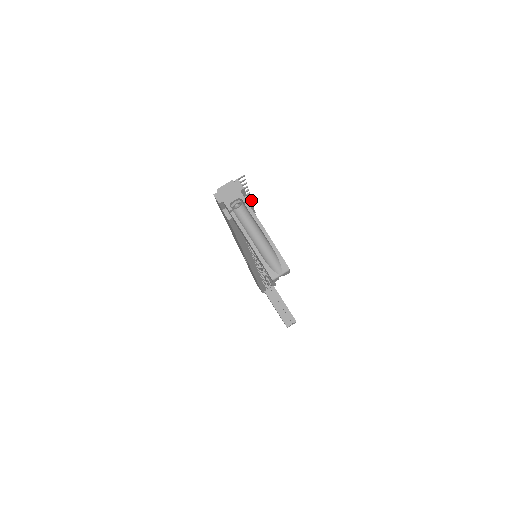
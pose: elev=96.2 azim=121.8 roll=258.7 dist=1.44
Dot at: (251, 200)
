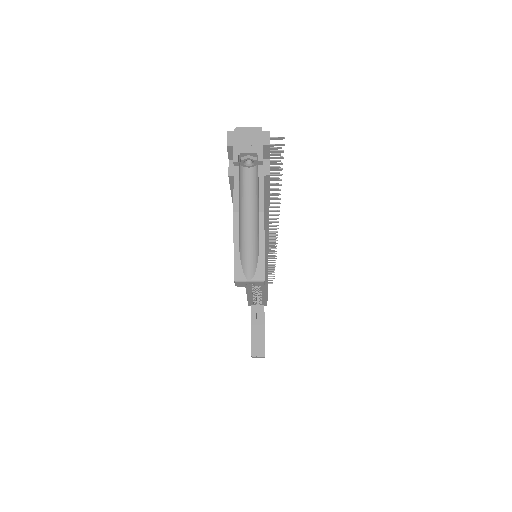
Dot at: (279, 178)
